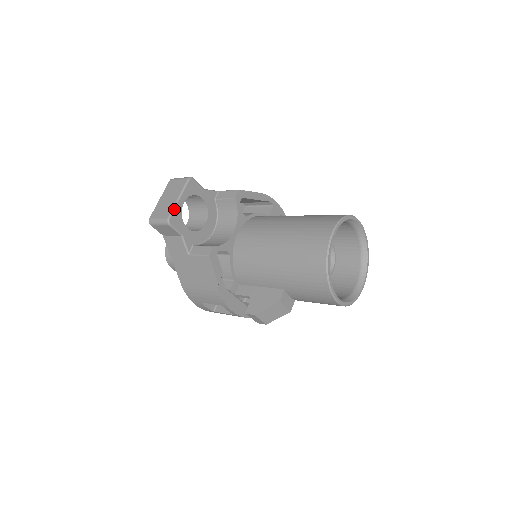
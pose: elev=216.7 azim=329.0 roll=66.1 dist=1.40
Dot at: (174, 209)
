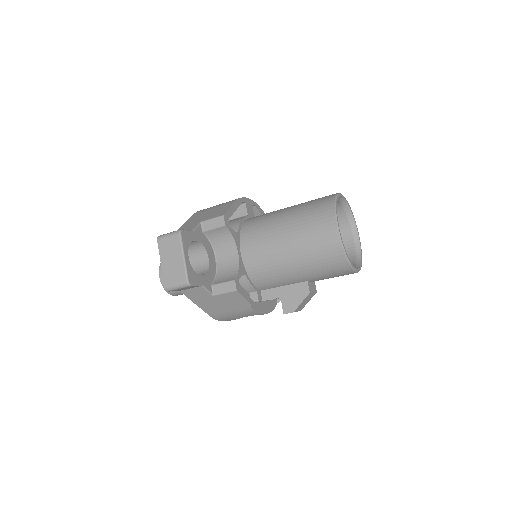
Dot at: (186, 270)
